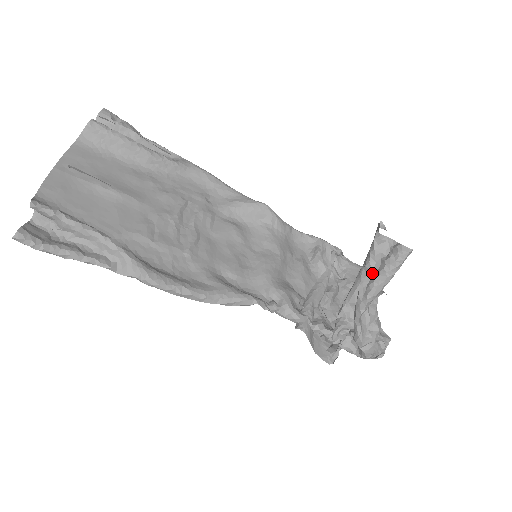
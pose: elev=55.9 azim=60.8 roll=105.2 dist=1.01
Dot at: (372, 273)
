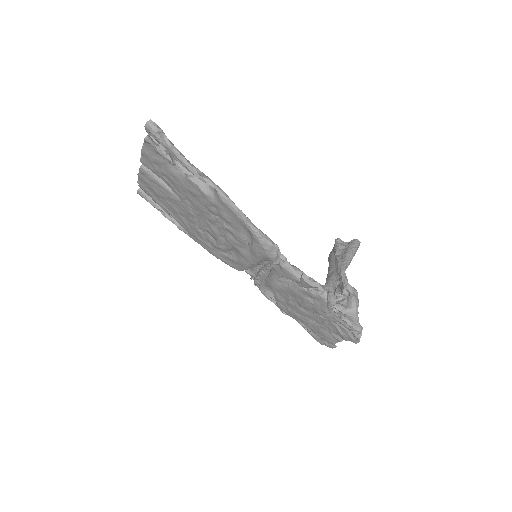
Dot at: (342, 254)
